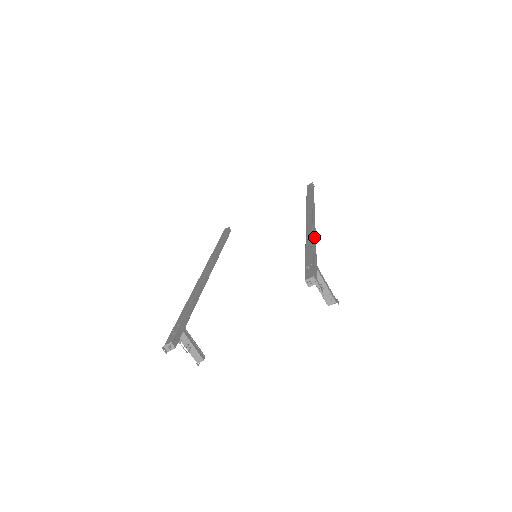
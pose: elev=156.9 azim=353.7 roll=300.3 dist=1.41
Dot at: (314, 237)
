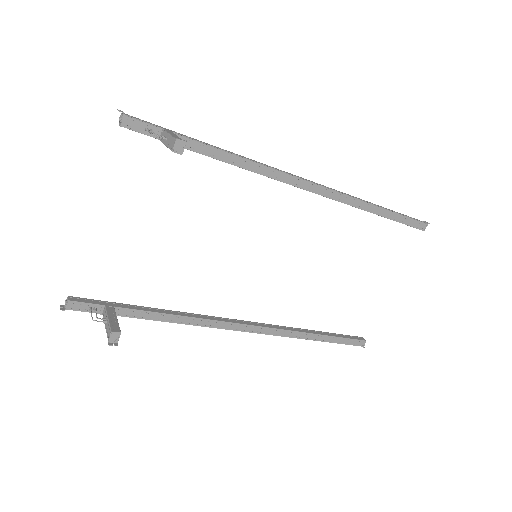
Dot at: (246, 158)
